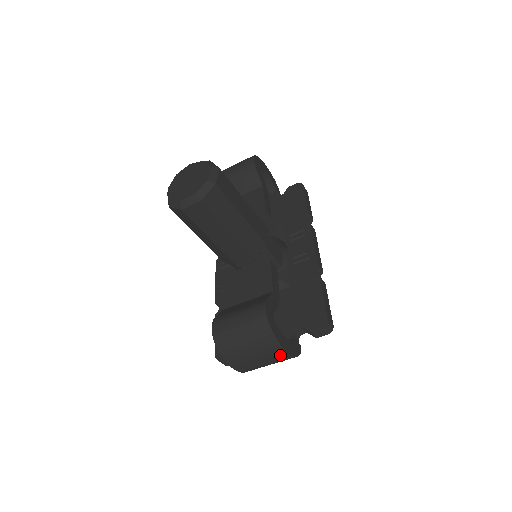
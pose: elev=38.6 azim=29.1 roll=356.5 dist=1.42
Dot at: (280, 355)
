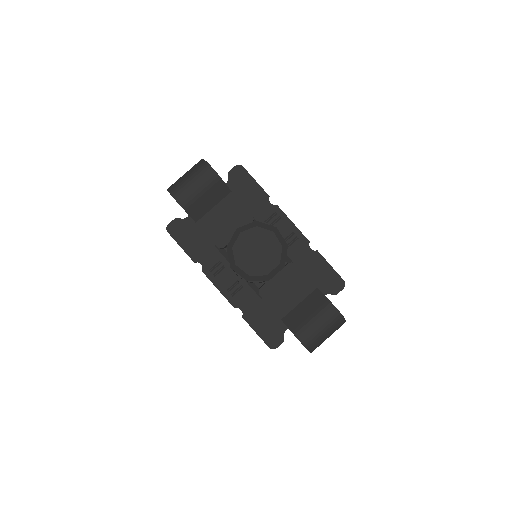
Dot at: occluded
